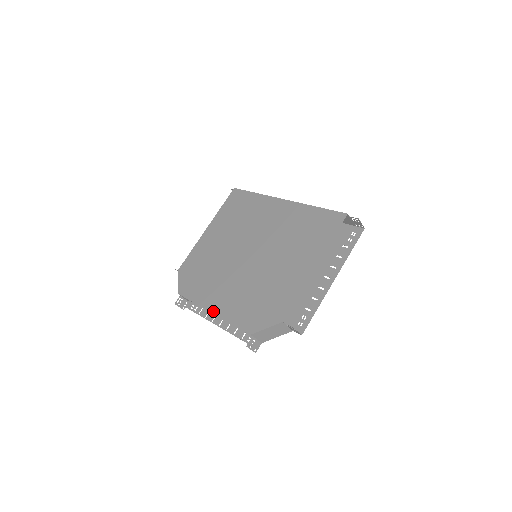
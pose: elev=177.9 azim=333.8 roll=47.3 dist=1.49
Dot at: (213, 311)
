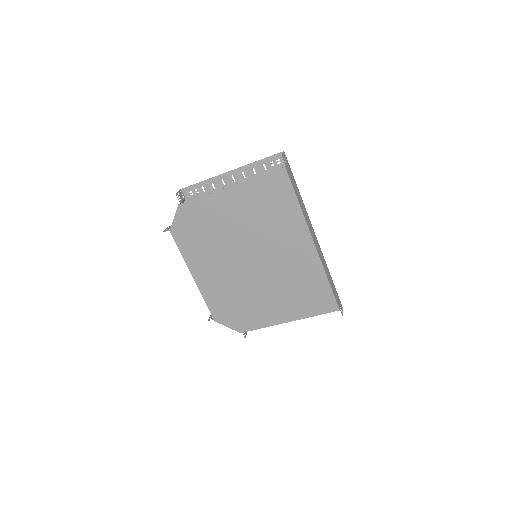
Dot at: (195, 279)
